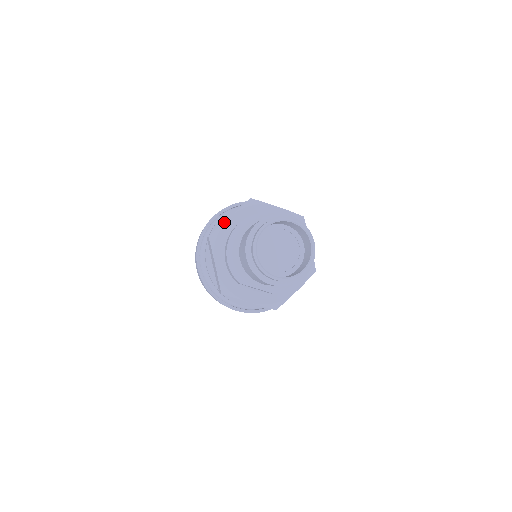
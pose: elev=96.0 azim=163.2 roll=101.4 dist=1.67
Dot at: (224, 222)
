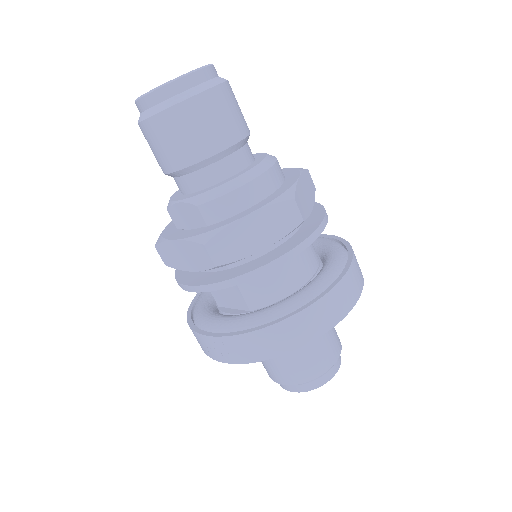
Dot at: occluded
